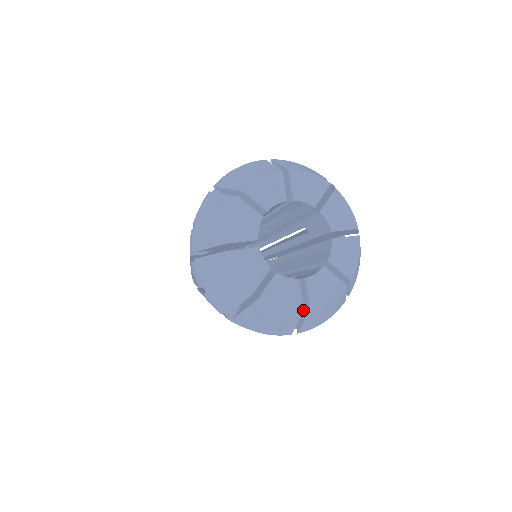
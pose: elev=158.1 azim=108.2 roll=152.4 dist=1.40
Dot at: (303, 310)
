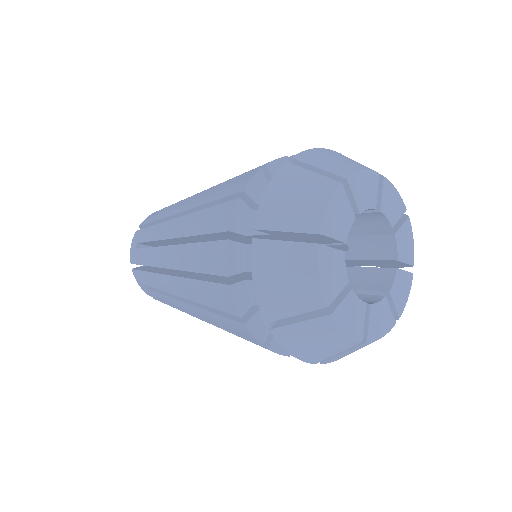
Dot at: (362, 341)
